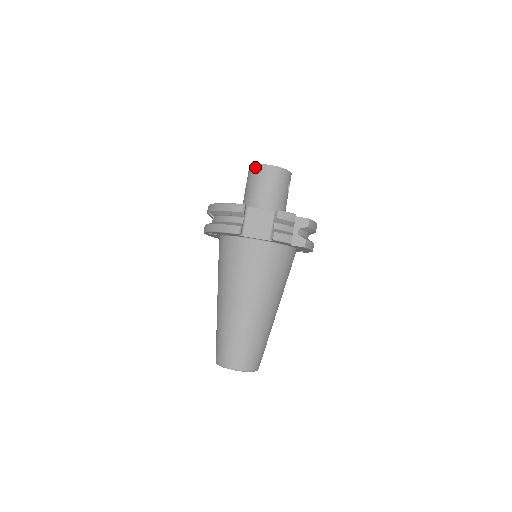
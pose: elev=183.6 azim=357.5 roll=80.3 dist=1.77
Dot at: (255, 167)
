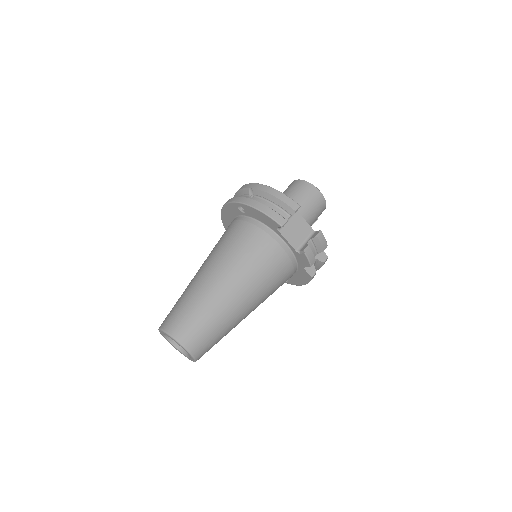
Dot at: (307, 184)
